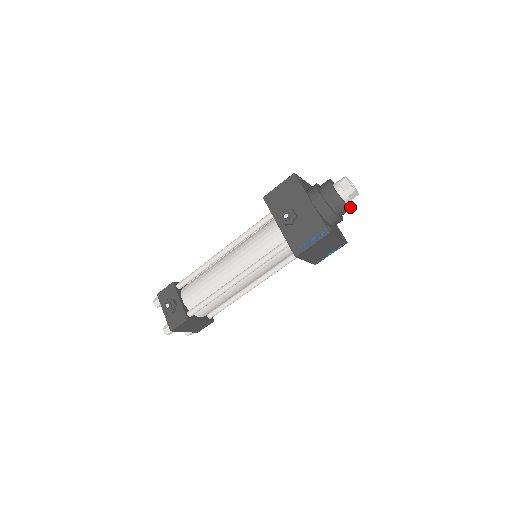
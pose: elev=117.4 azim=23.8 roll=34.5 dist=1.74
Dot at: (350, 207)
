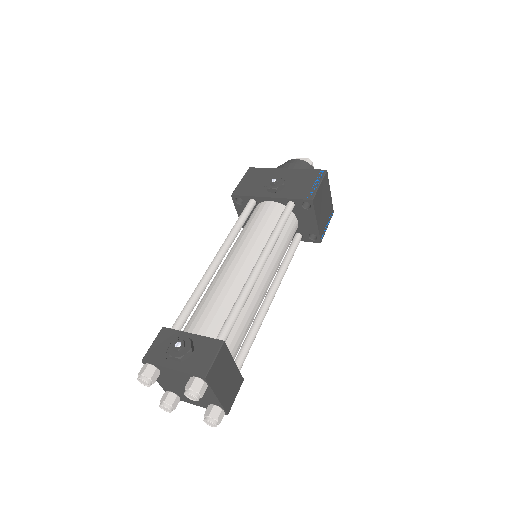
Dot at: occluded
